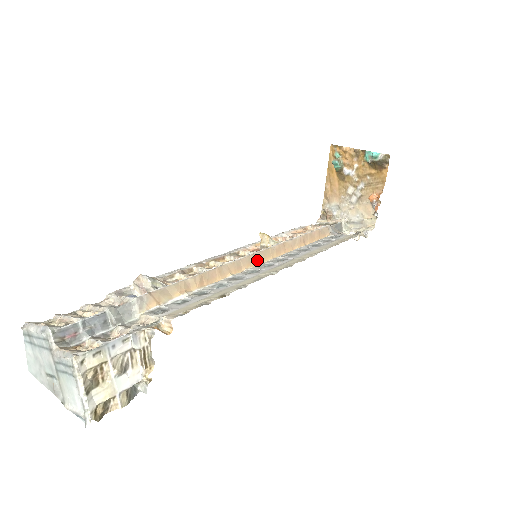
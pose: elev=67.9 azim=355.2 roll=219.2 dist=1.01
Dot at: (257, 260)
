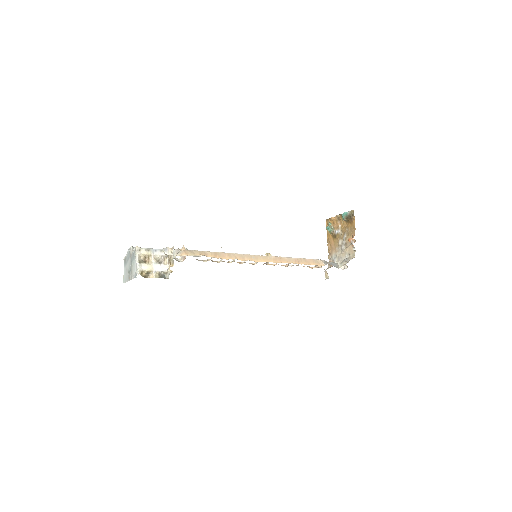
Dot at: (257, 259)
